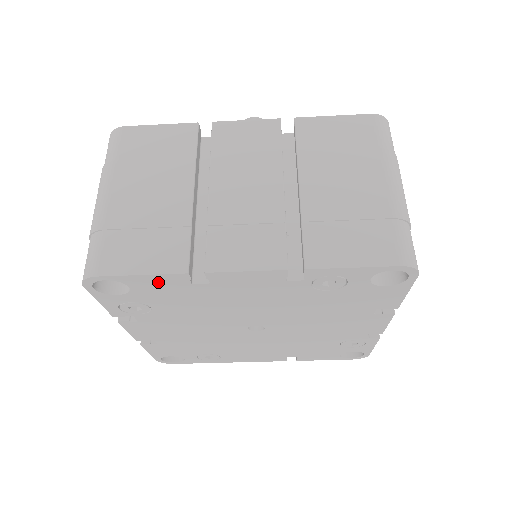
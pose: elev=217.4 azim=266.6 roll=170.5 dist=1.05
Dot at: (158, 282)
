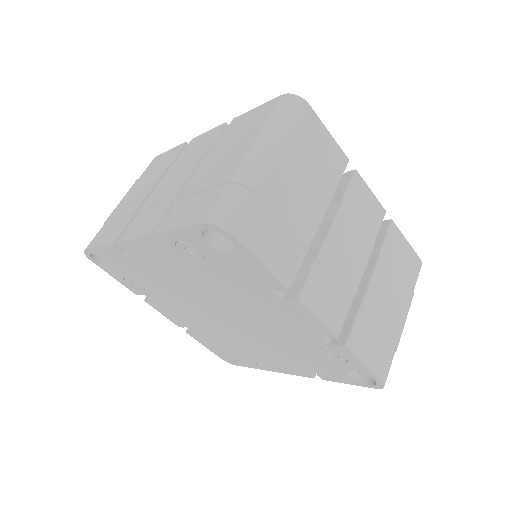
Dot at: (111, 255)
